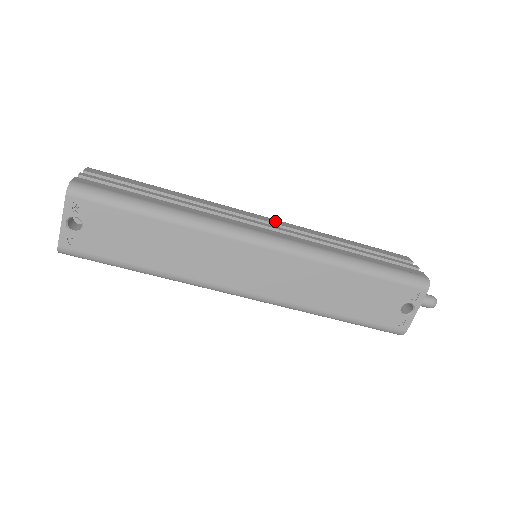
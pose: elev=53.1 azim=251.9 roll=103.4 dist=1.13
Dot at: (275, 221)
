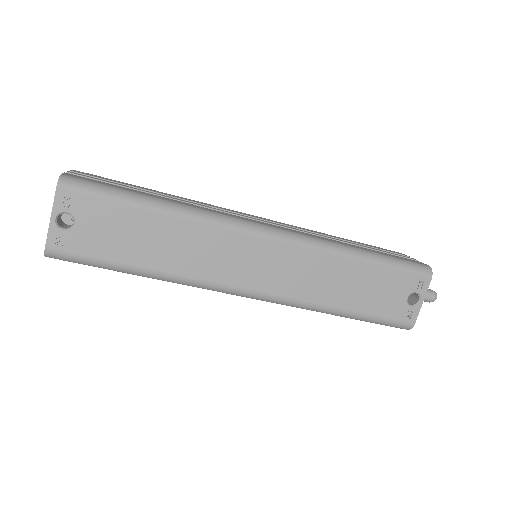
Dot at: (272, 220)
